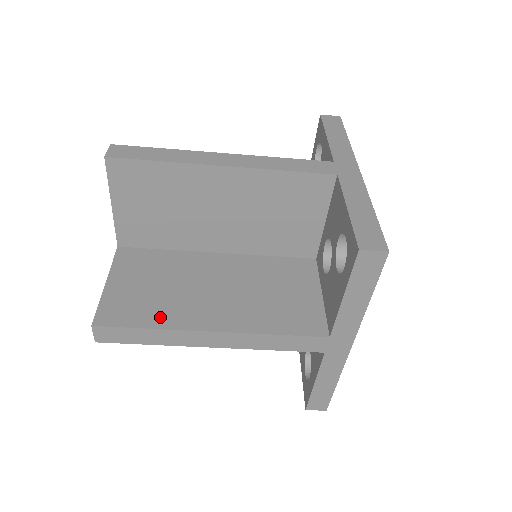
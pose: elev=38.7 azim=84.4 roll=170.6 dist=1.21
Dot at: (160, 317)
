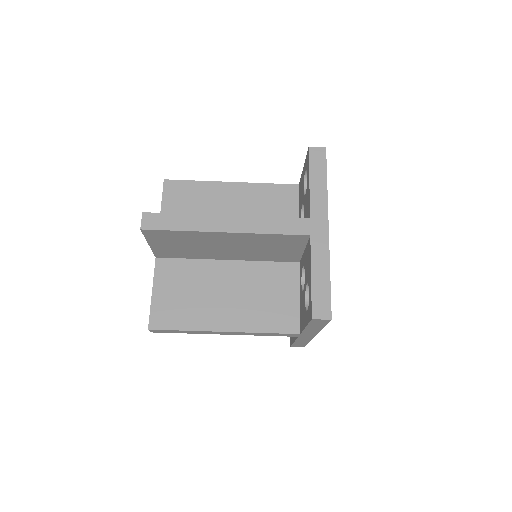
Dot at: (190, 321)
